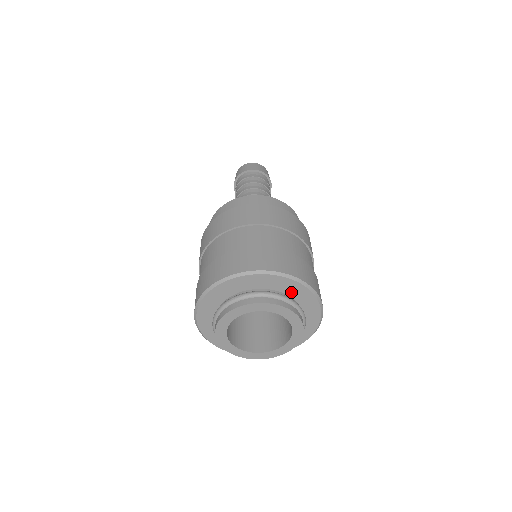
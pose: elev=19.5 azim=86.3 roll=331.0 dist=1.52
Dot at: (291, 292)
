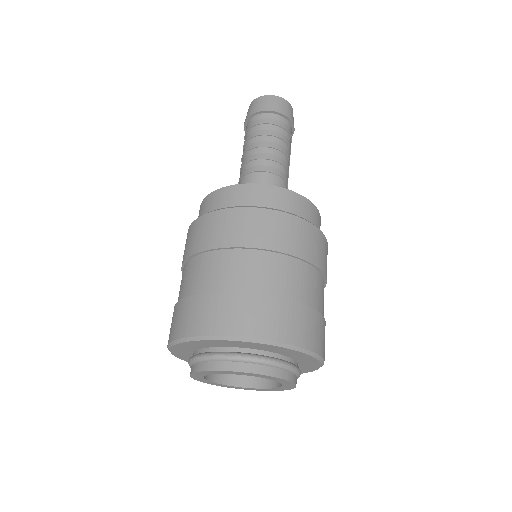
Dot at: (259, 348)
